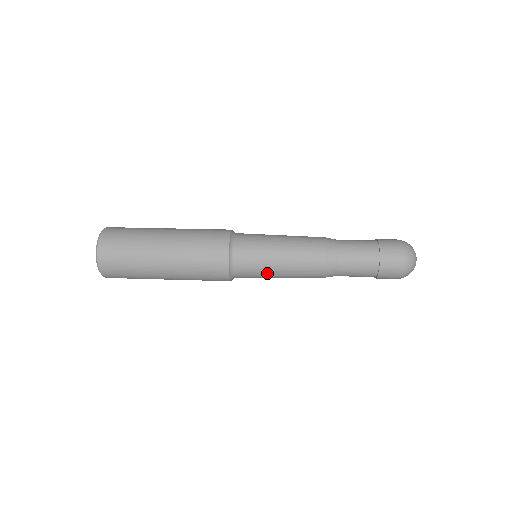
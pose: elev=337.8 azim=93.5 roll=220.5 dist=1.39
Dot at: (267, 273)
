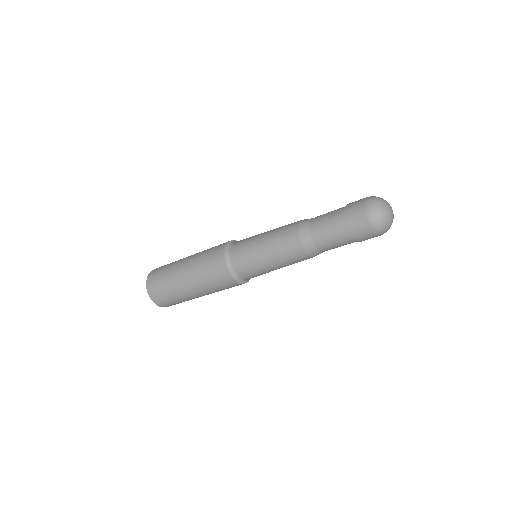
Dot at: (261, 267)
